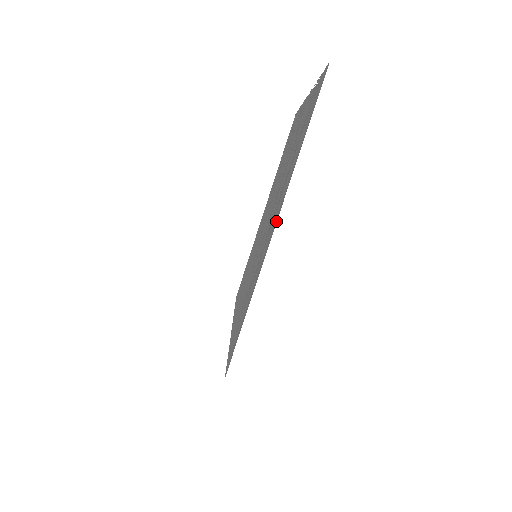
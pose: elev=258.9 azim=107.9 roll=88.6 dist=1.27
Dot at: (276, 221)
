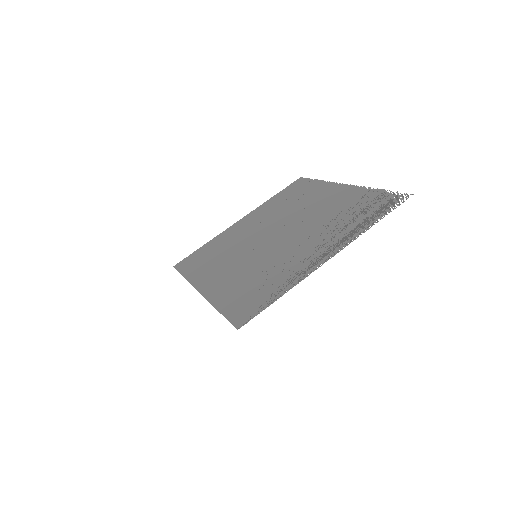
Dot at: (334, 254)
